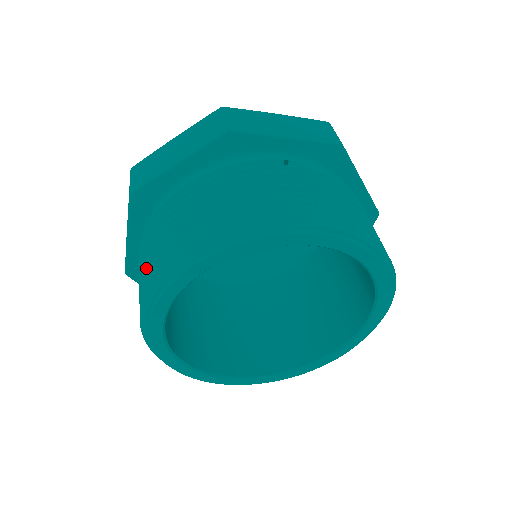
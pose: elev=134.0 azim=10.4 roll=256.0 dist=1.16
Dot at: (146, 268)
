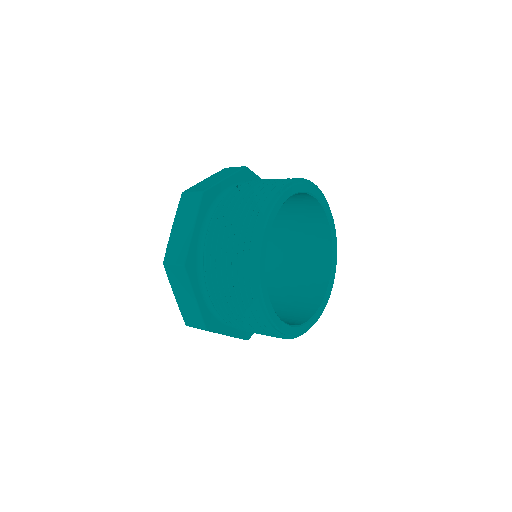
Dot at: (234, 281)
